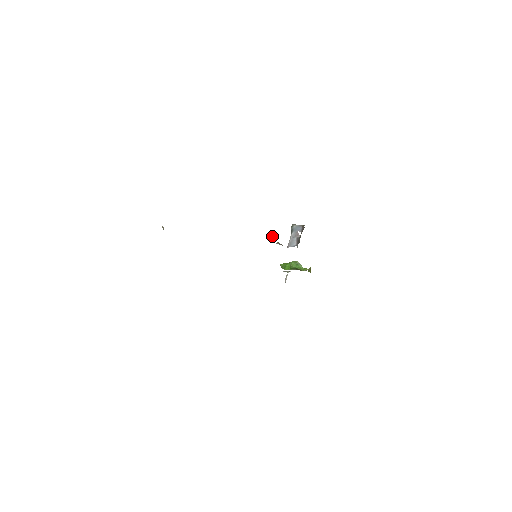
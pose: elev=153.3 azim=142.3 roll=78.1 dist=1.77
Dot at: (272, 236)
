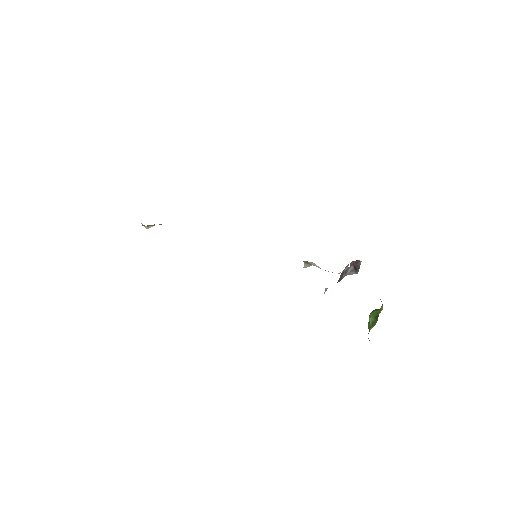
Dot at: occluded
